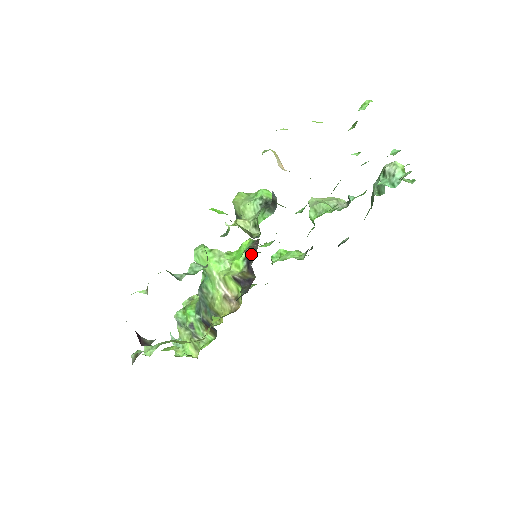
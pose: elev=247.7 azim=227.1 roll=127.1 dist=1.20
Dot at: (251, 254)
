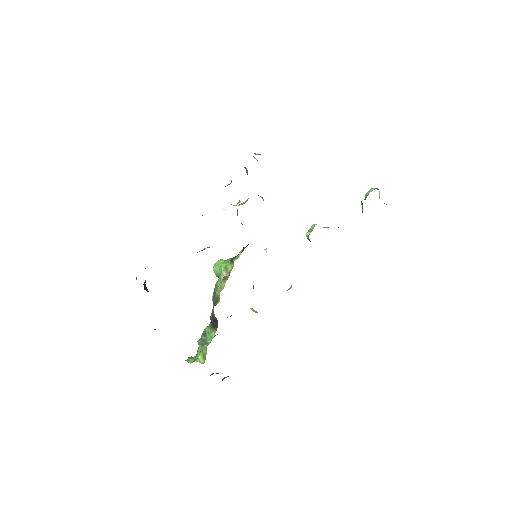
Dot at: occluded
